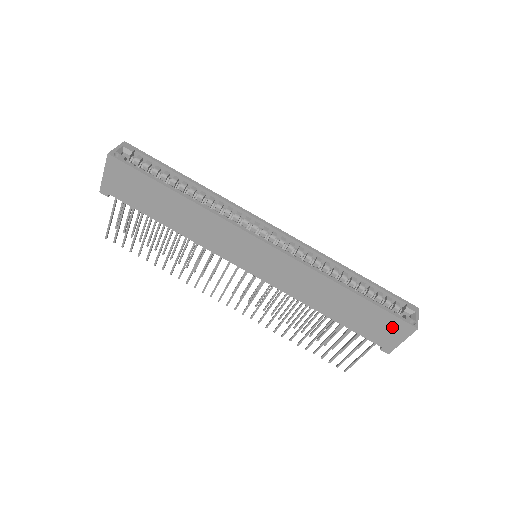
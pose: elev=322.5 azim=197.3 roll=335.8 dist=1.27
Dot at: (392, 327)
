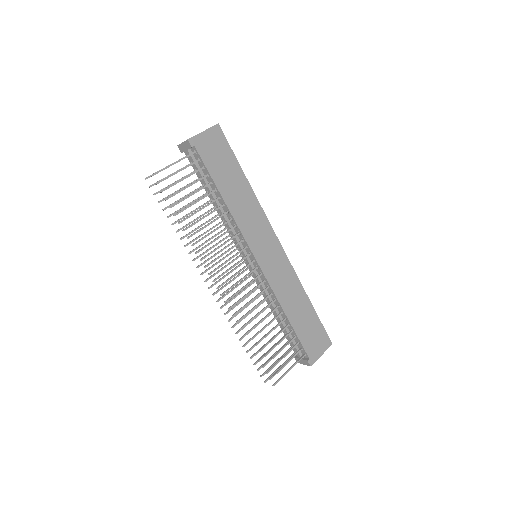
Dot at: (321, 339)
